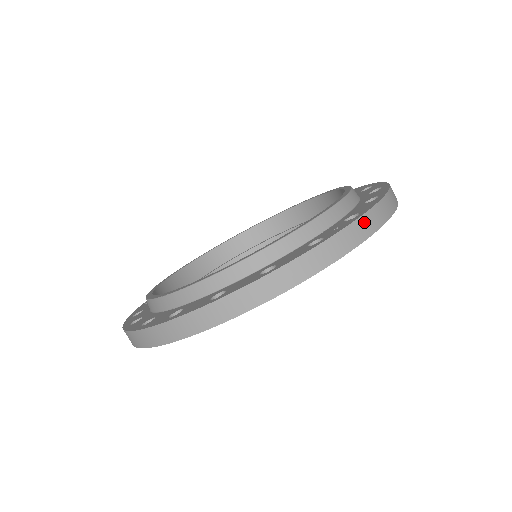
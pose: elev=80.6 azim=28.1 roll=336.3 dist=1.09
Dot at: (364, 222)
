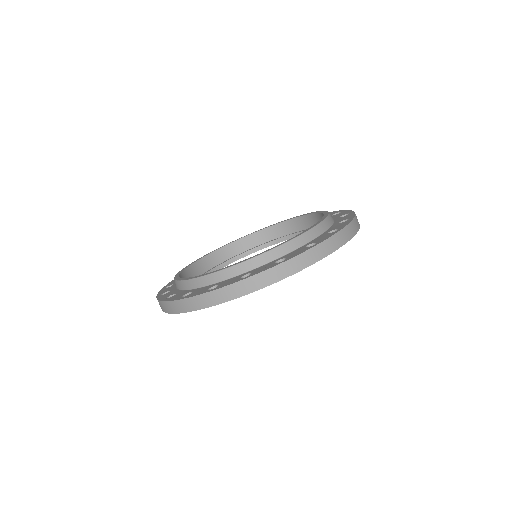
Dot at: (281, 268)
